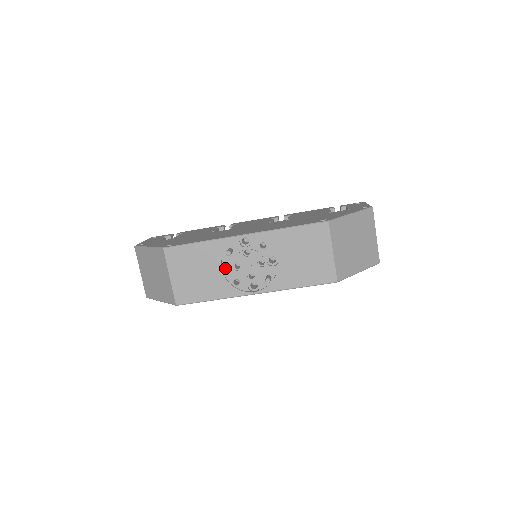
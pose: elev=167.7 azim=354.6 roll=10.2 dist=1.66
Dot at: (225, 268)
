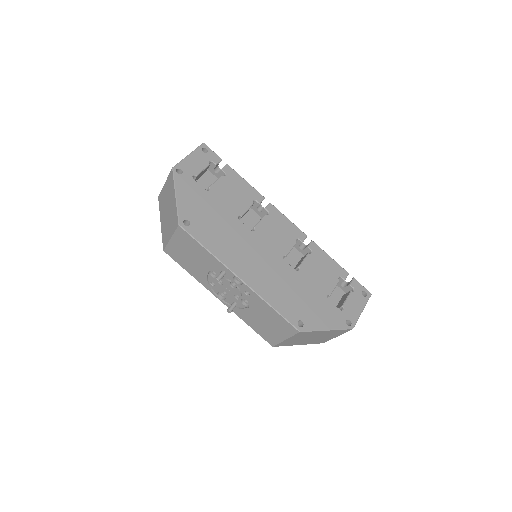
Dot at: occluded
